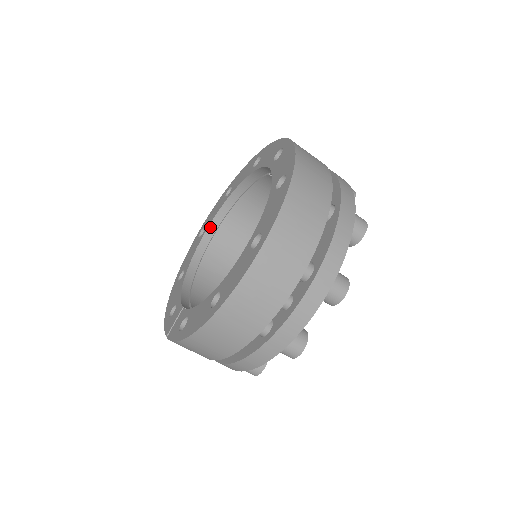
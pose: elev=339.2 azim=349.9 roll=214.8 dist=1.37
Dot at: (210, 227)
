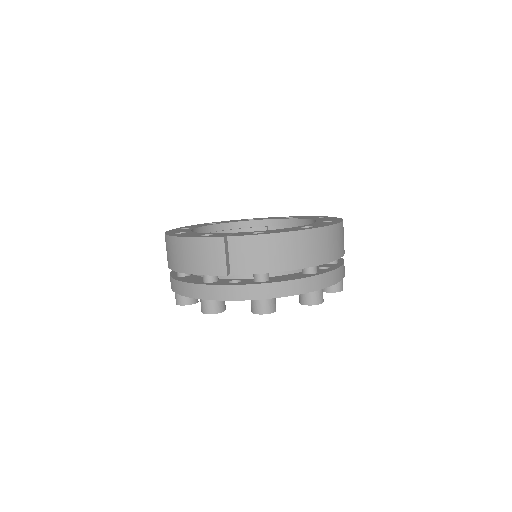
Dot at: (199, 229)
